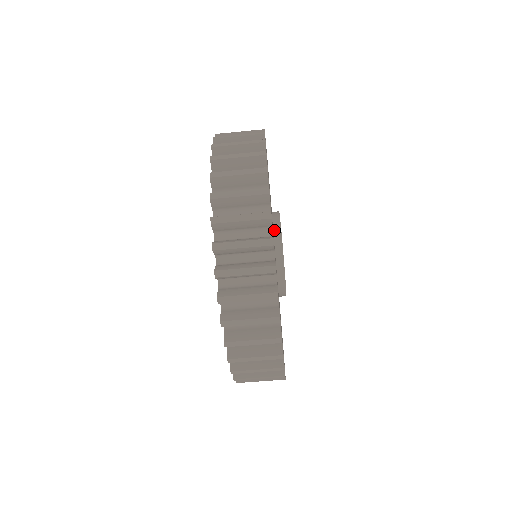
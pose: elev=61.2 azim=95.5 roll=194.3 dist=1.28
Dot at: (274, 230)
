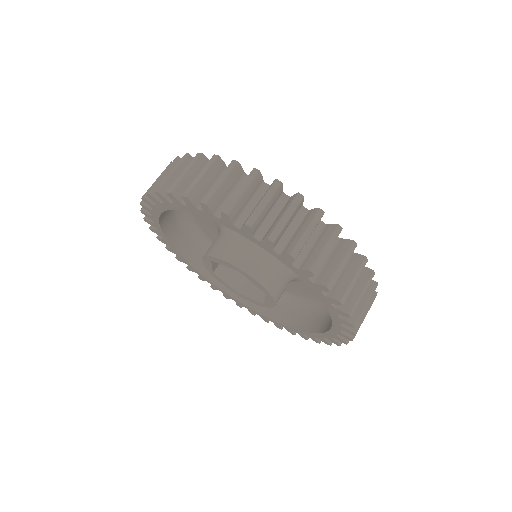
Dot at: occluded
